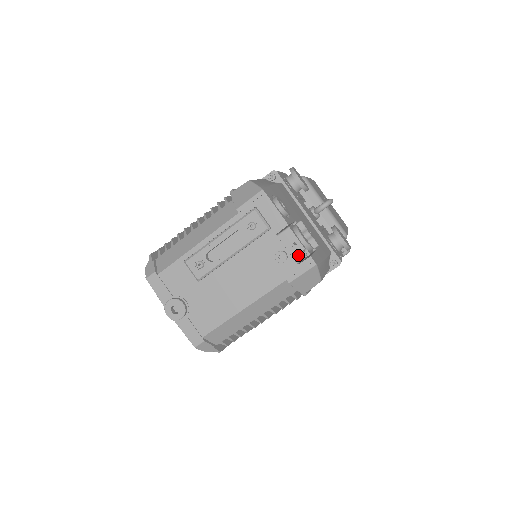
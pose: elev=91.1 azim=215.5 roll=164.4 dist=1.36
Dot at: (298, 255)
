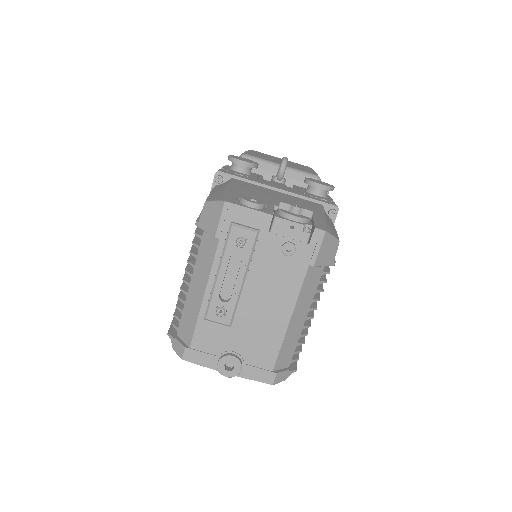
Dot at: (302, 235)
